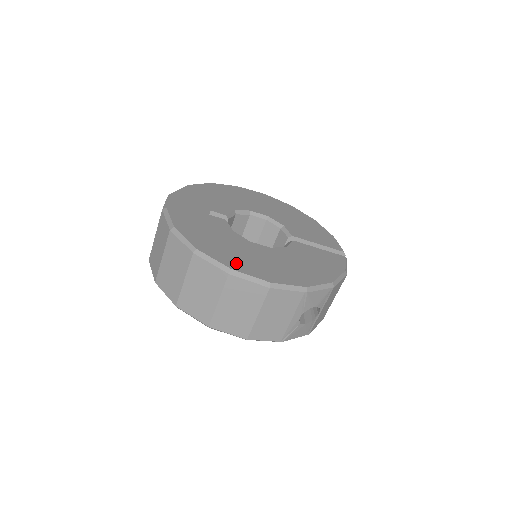
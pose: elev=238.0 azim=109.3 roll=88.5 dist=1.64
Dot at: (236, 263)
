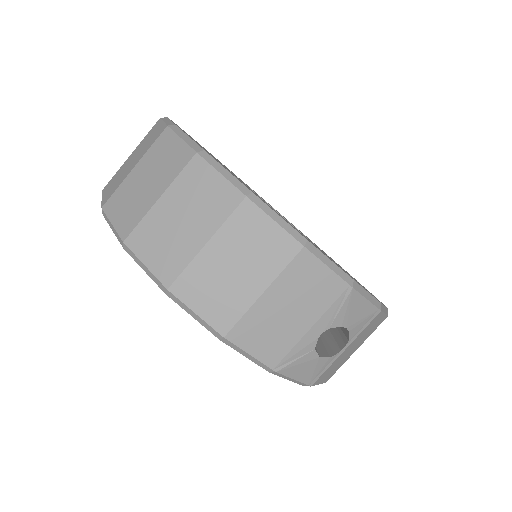
Dot at: occluded
